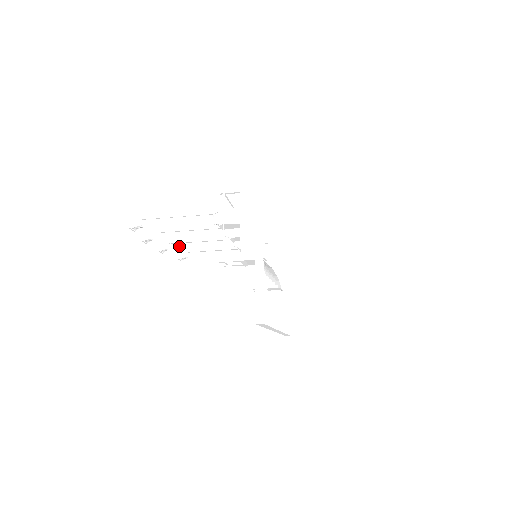
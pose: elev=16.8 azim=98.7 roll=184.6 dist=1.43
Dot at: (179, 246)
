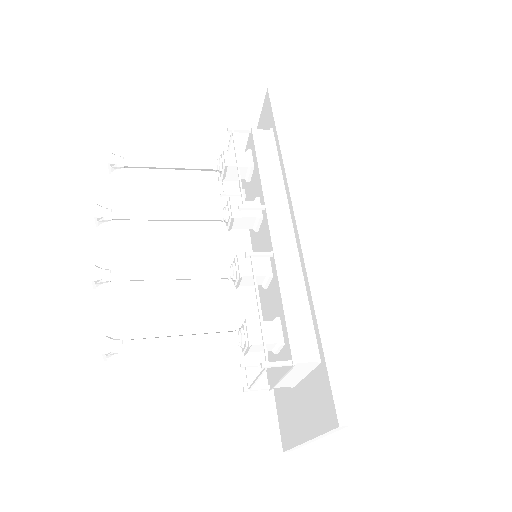
Dot at: occluded
